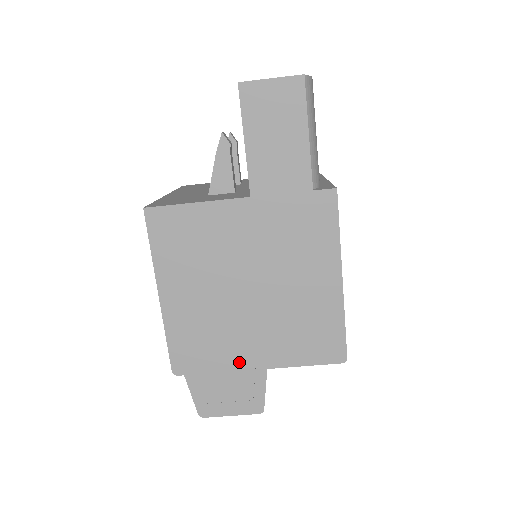
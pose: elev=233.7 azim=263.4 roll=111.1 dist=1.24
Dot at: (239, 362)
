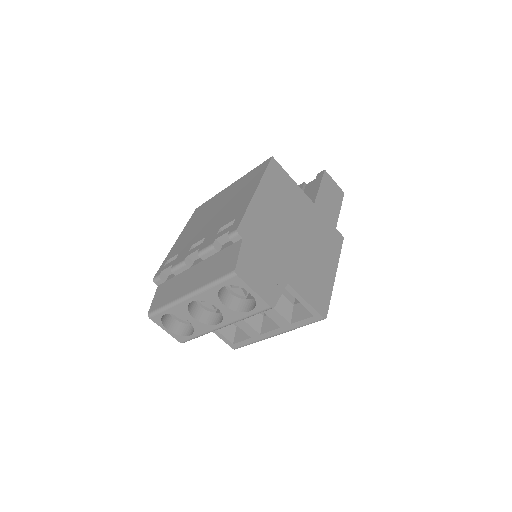
Dot at: (276, 264)
